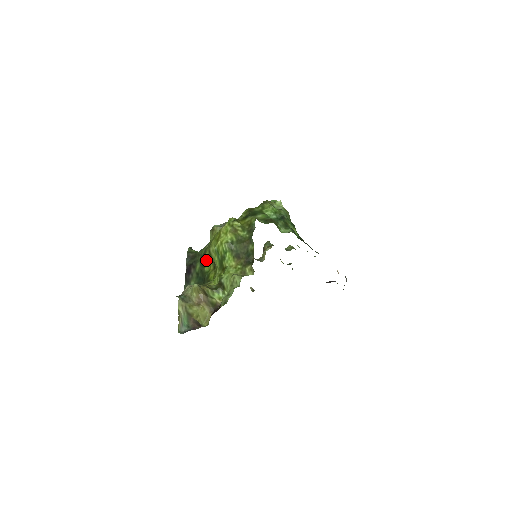
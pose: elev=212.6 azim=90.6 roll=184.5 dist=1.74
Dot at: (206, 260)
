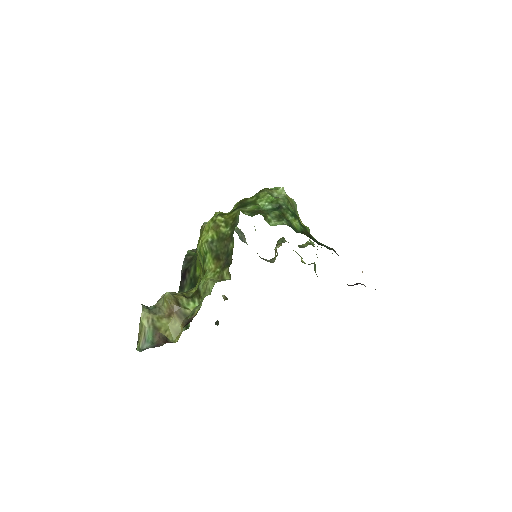
Dot at: (197, 263)
